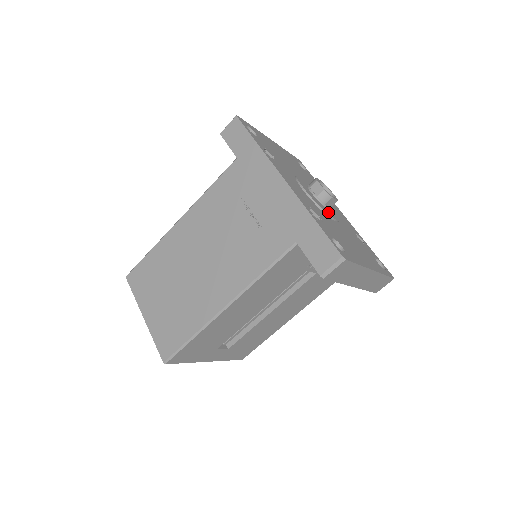
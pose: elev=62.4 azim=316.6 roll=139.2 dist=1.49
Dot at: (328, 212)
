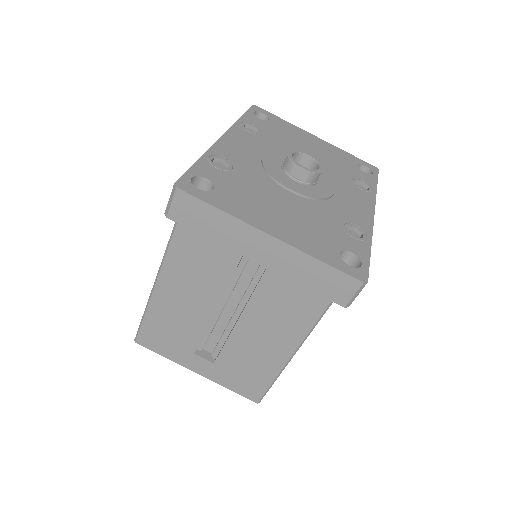
Dot at: (283, 180)
